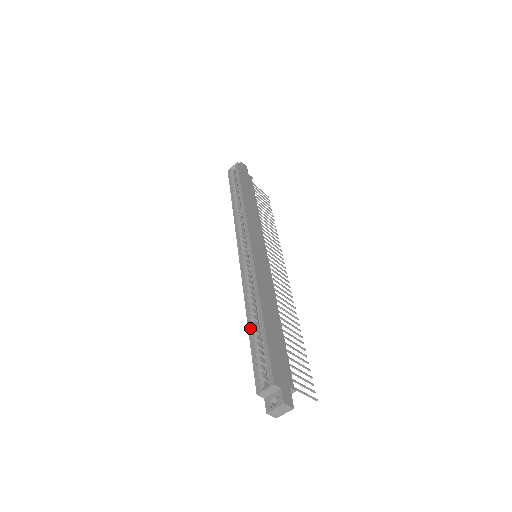
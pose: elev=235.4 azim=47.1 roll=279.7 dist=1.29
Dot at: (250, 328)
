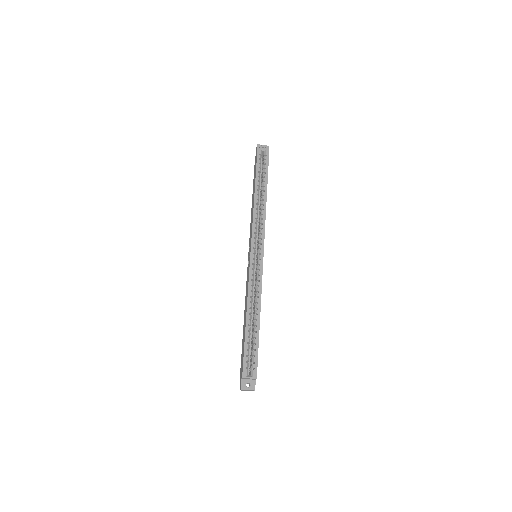
Dot at: (248, 326)
